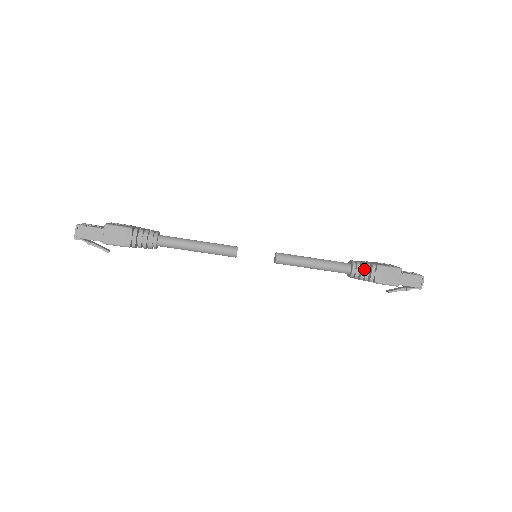
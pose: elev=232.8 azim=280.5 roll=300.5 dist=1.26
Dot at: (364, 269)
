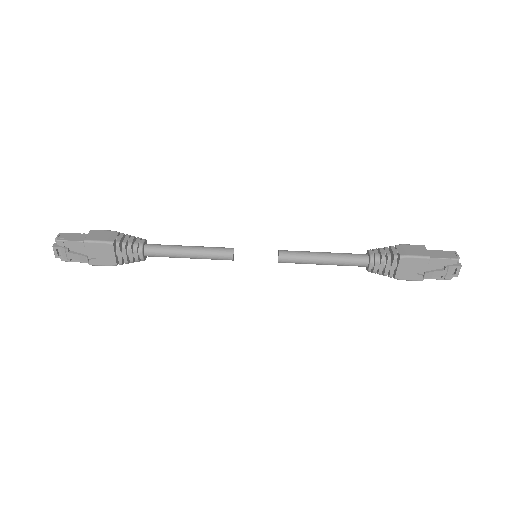
Dot at: (382, 249)
